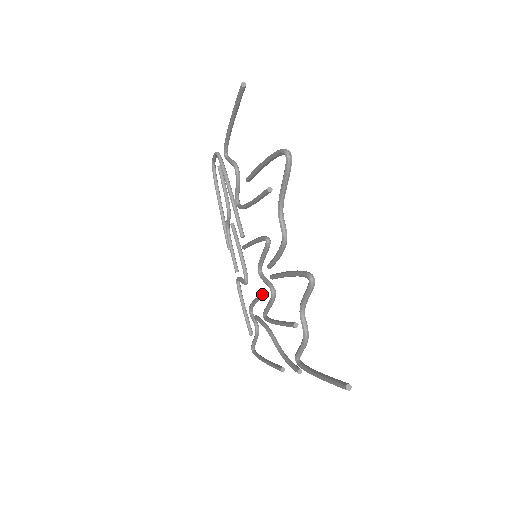
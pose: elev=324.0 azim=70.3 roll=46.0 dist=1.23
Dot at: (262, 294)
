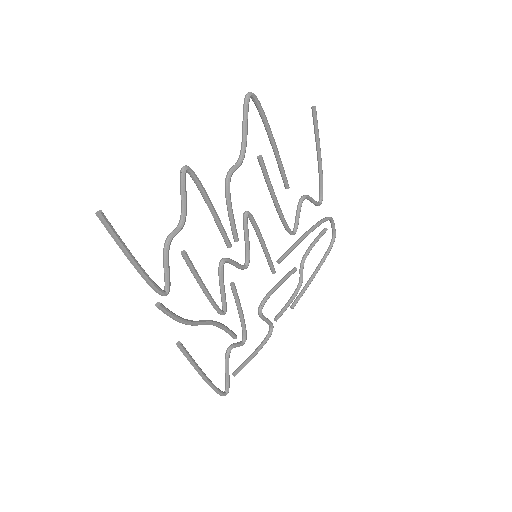
Dot at: (231, 283)
